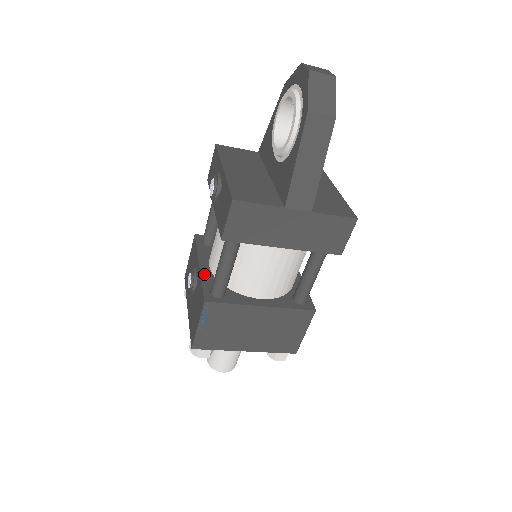
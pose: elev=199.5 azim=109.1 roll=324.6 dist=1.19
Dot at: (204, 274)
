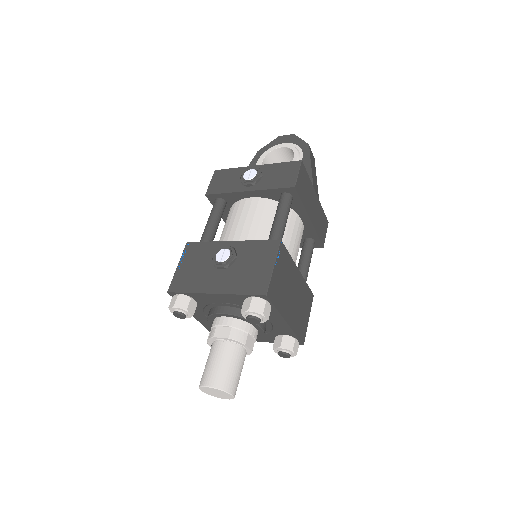
Dot at: (246, 242)
